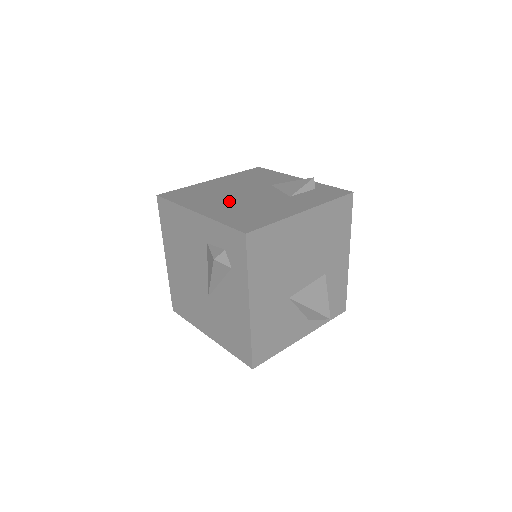
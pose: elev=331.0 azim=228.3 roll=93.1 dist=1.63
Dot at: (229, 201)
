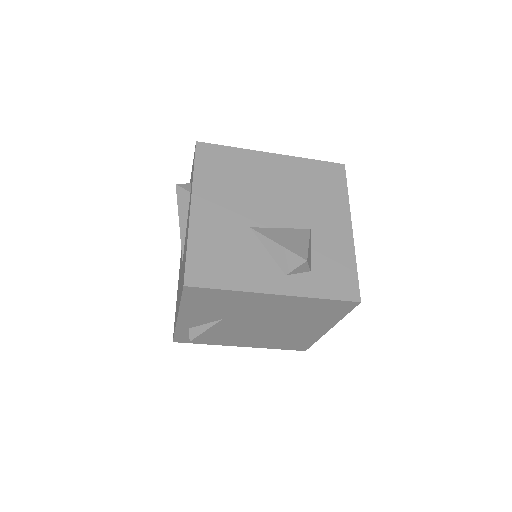
Dot at: occluded
